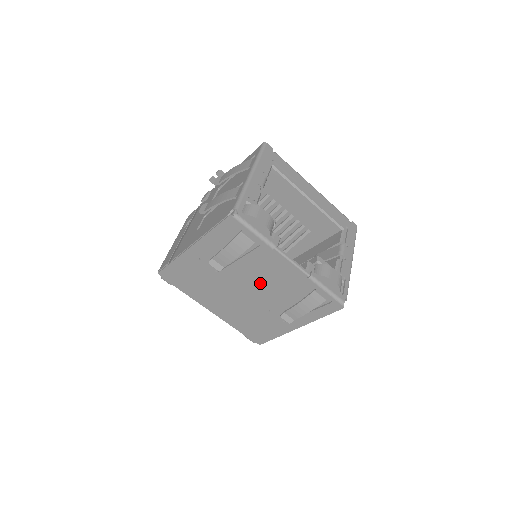
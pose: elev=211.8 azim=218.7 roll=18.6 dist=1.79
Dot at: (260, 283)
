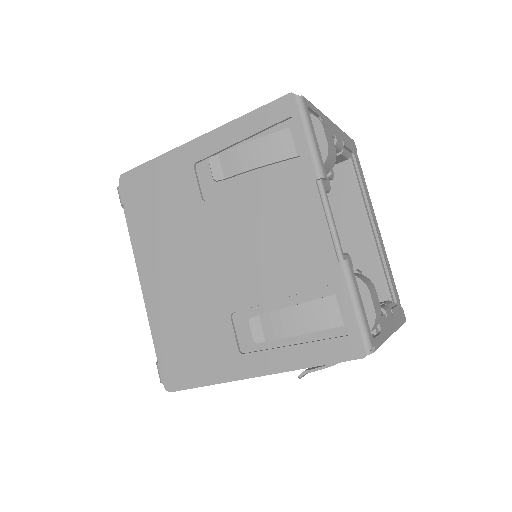
Dot at: (255, 245)
